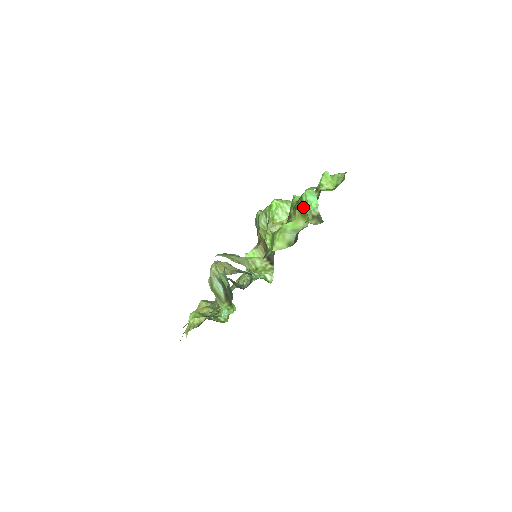
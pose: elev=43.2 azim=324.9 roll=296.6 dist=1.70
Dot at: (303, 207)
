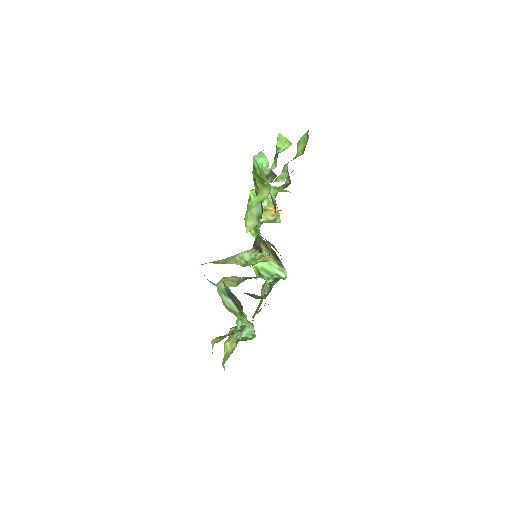
Dot at: (258, 174)
